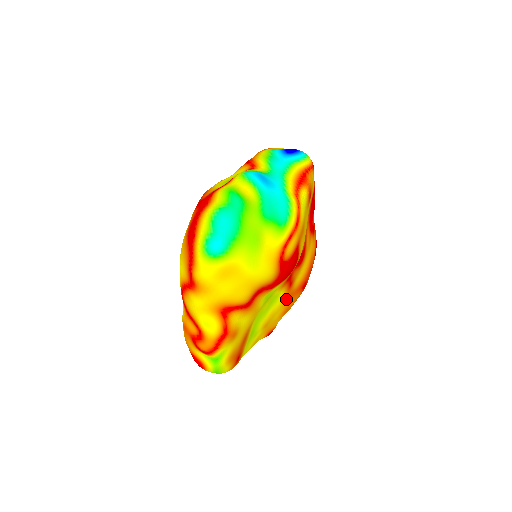
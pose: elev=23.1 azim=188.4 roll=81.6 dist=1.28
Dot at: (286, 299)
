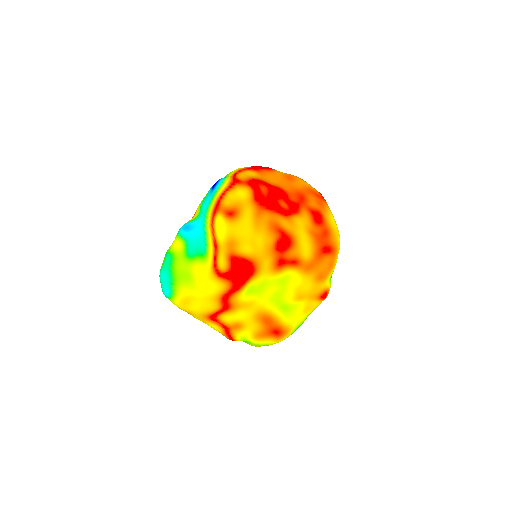
Dot at: (305, 271)
